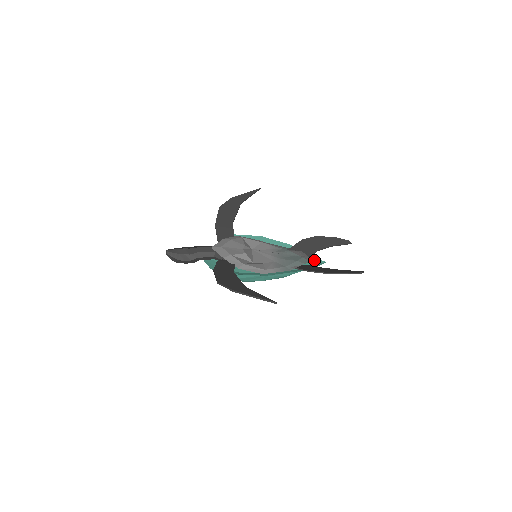
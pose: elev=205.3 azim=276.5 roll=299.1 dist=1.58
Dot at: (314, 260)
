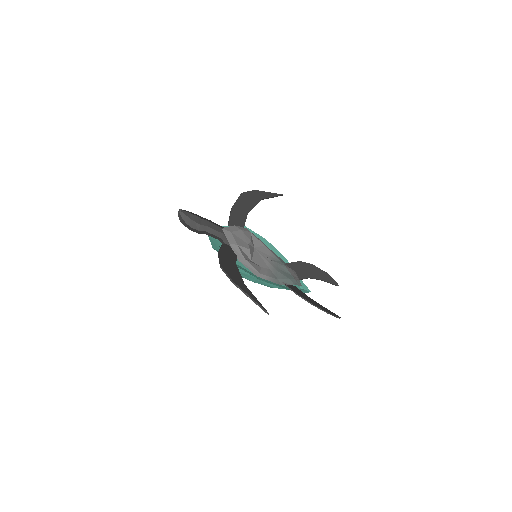
Dot at: (302, 285)
